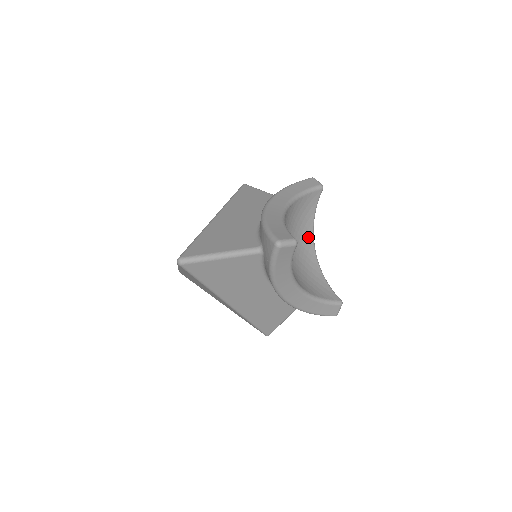
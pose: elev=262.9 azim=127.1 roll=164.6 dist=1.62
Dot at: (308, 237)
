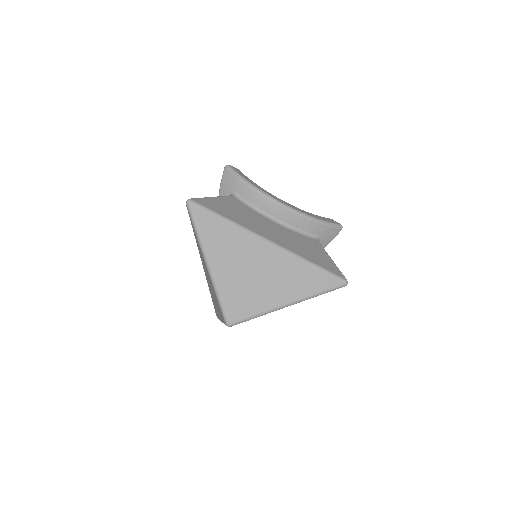
Dot at: occluded
